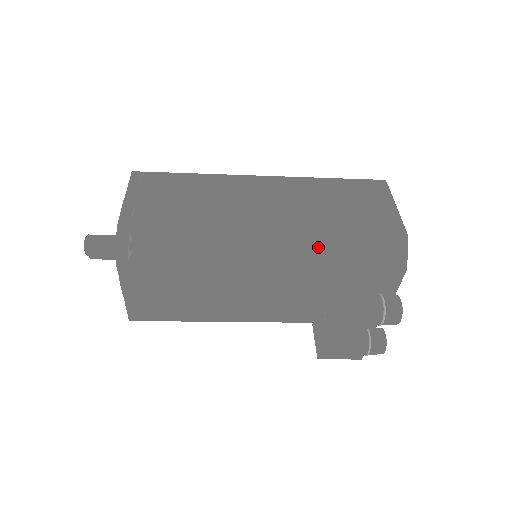
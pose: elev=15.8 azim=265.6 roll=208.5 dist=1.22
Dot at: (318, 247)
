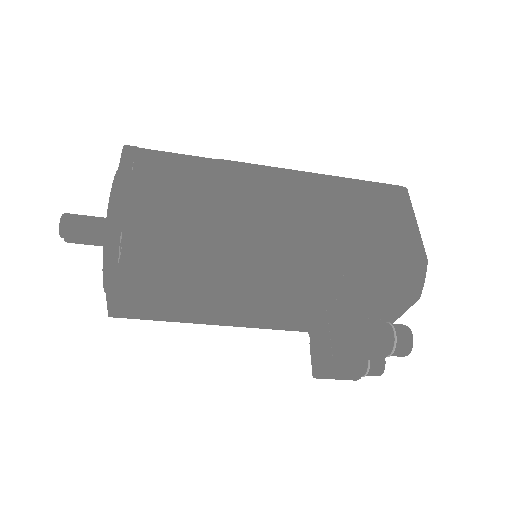
Dot at: (333, 267)
